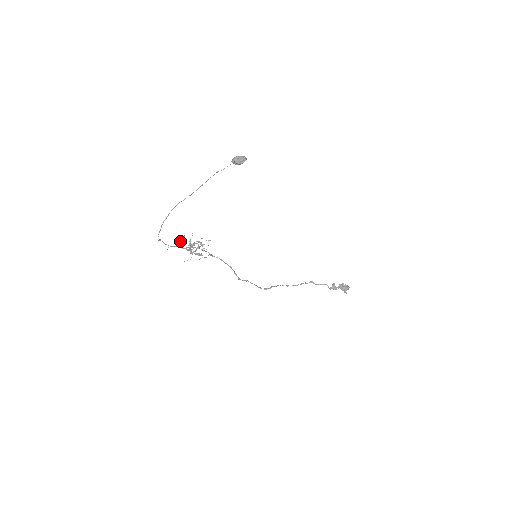
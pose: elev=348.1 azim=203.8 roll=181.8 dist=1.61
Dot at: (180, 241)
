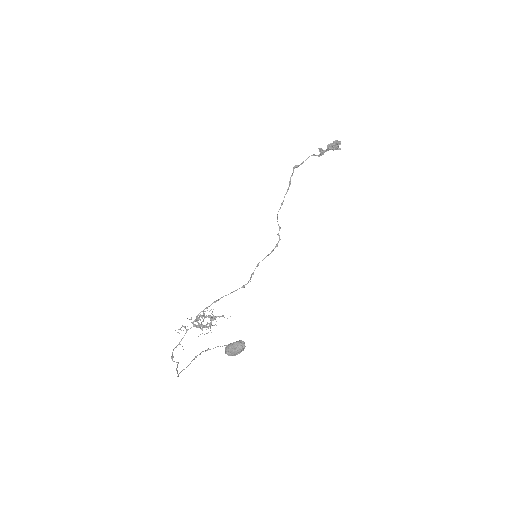
Dot at: (181, 327)
